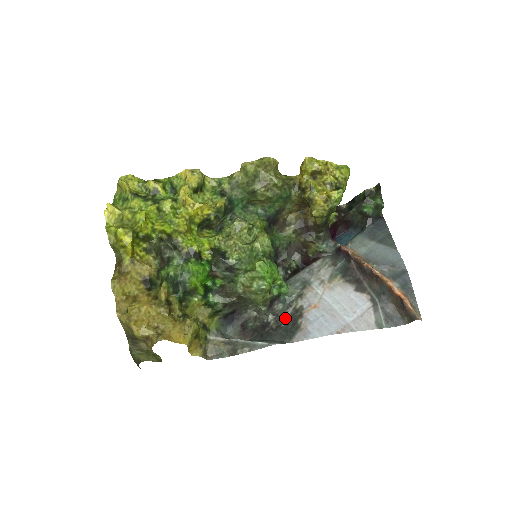
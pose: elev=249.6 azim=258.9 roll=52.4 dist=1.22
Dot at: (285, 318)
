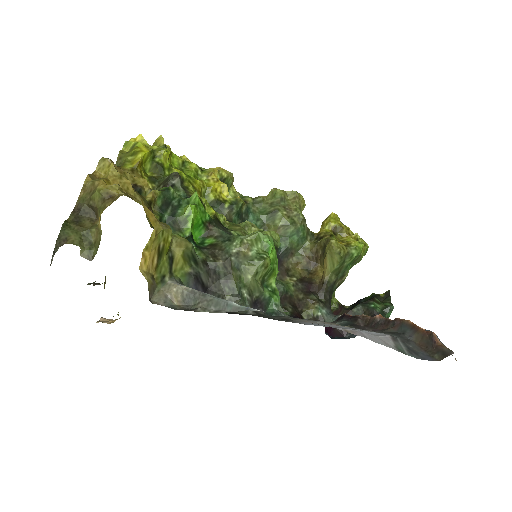
Dot at: (270, 317)
